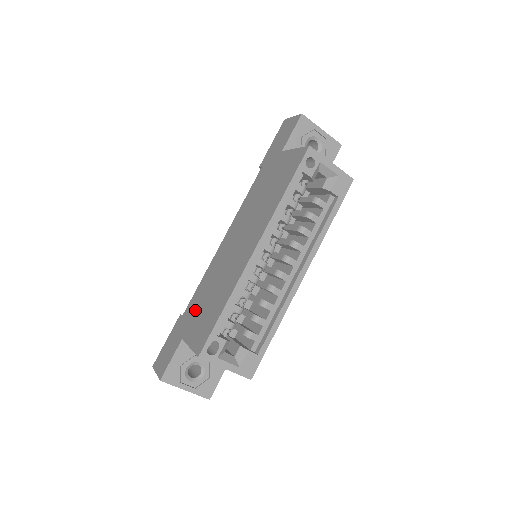
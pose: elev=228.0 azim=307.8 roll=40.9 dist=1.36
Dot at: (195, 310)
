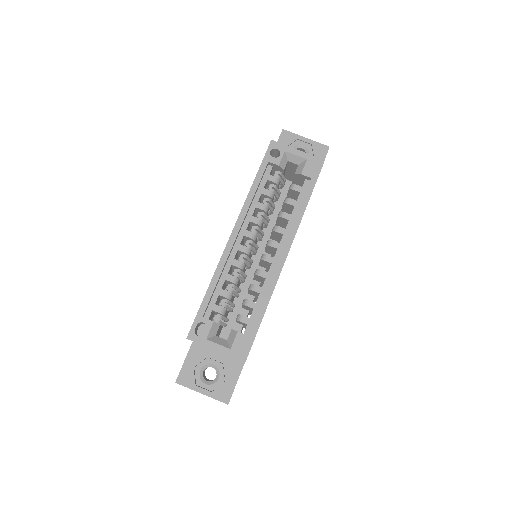
Dot at: occluded
